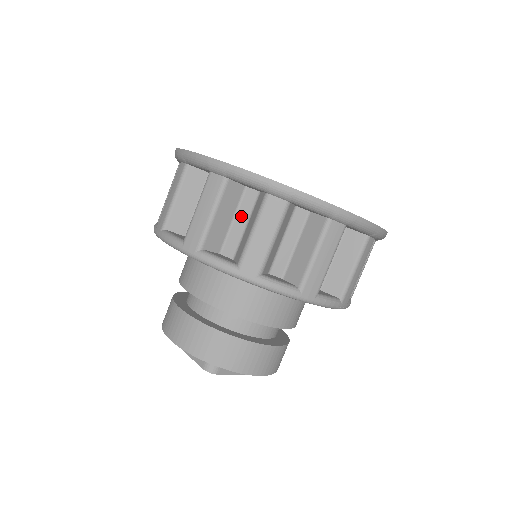
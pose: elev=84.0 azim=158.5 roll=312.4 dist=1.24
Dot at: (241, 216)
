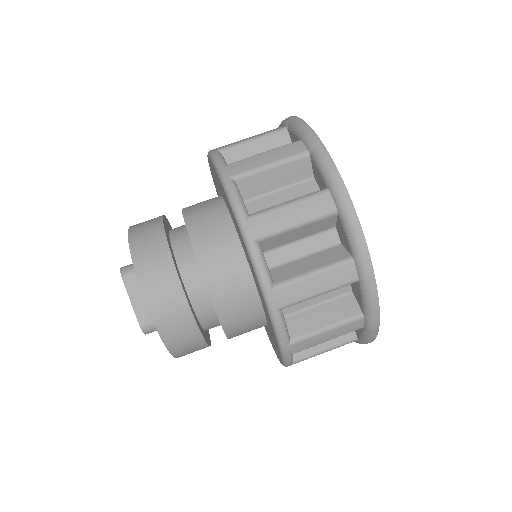
Dot at: occluded
